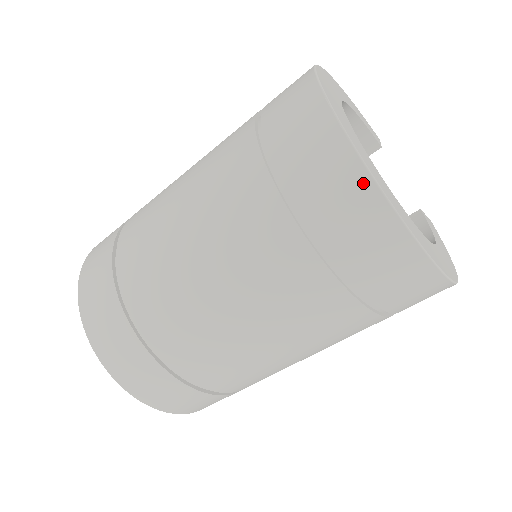
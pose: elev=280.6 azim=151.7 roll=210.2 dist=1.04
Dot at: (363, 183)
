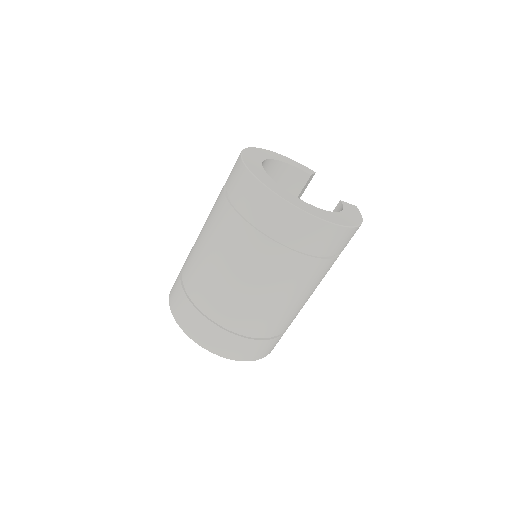
Dot at: (262, 190)
